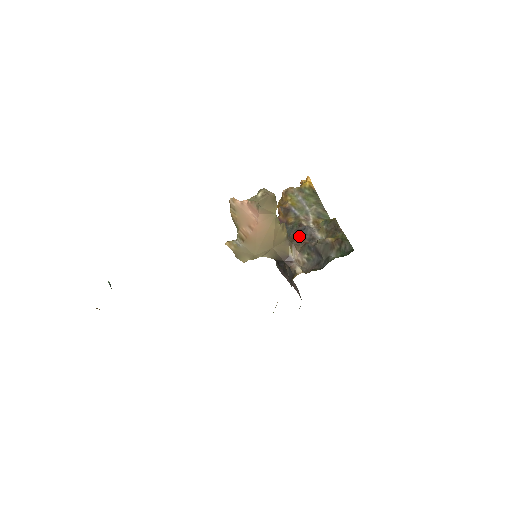
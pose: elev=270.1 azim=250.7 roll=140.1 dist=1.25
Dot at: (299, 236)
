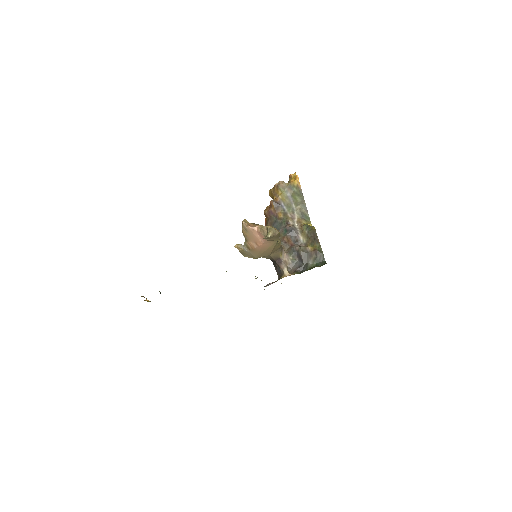
Dot at: (287, 236)
